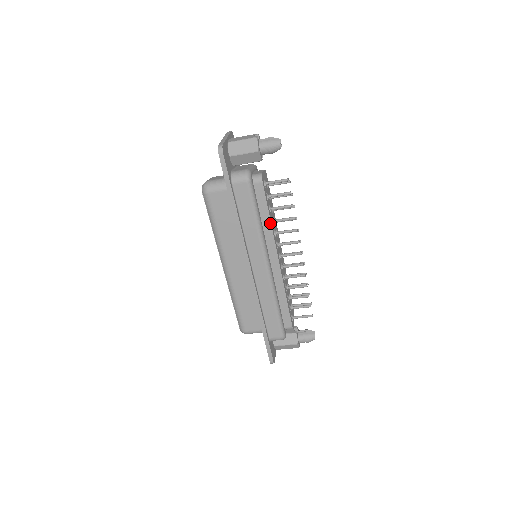
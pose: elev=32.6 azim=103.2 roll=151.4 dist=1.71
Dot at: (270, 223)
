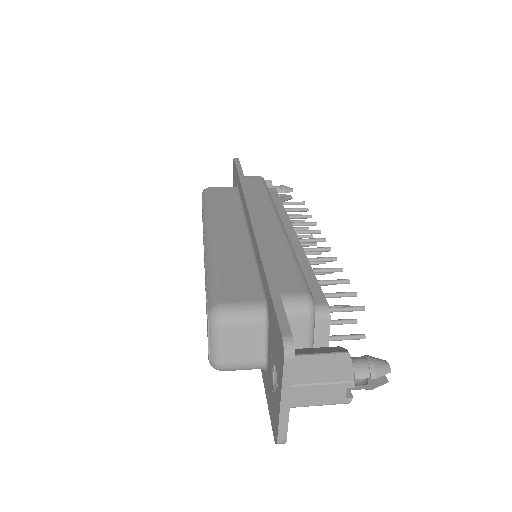
Dot at: occluded
